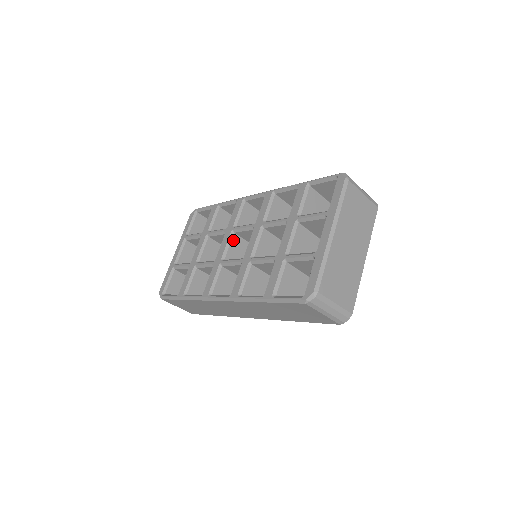
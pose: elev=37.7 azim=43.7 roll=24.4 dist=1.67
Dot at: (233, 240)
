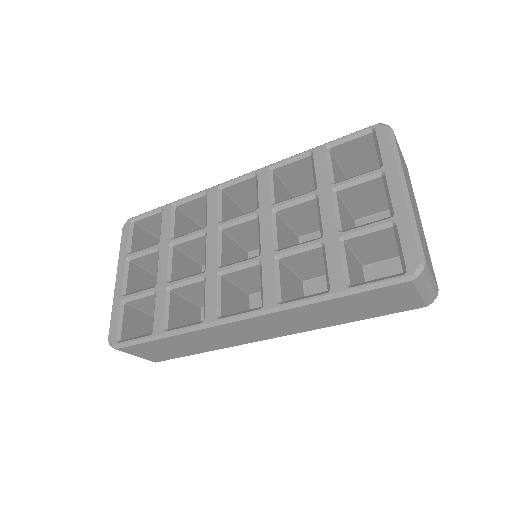
Dot at: (223, 240)
